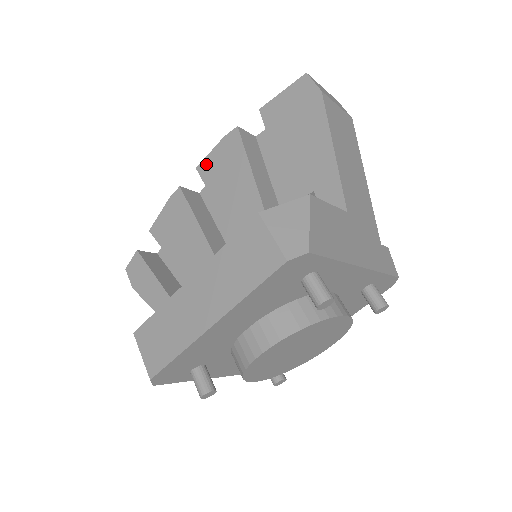
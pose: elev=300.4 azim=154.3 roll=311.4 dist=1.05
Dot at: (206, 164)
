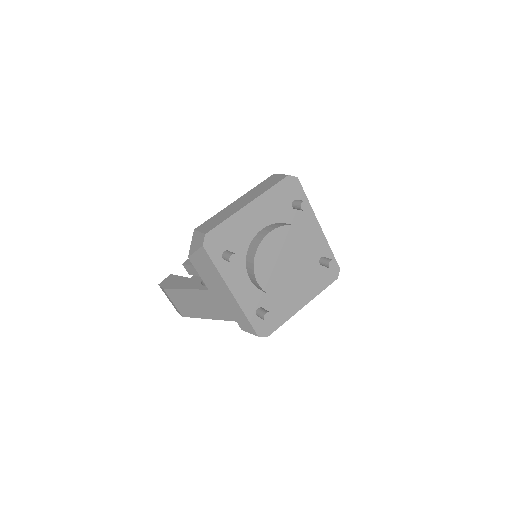
Dot at: occluded
